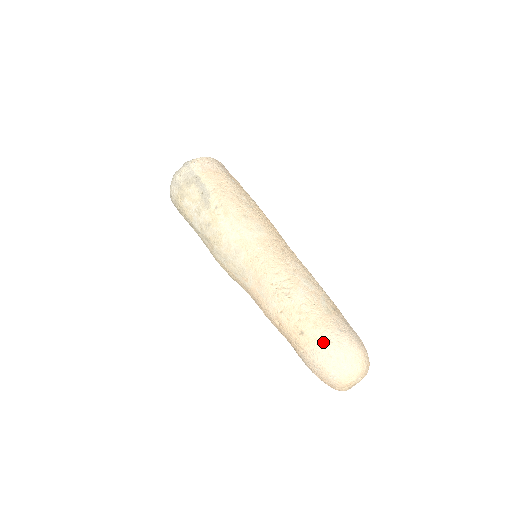
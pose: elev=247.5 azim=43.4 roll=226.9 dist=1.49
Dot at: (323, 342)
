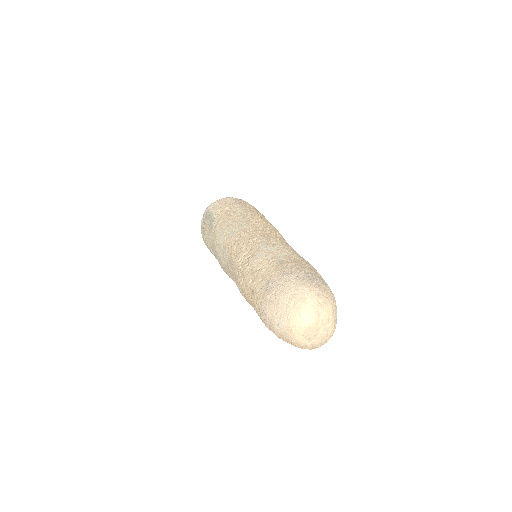
Dot at: (266, 291)
